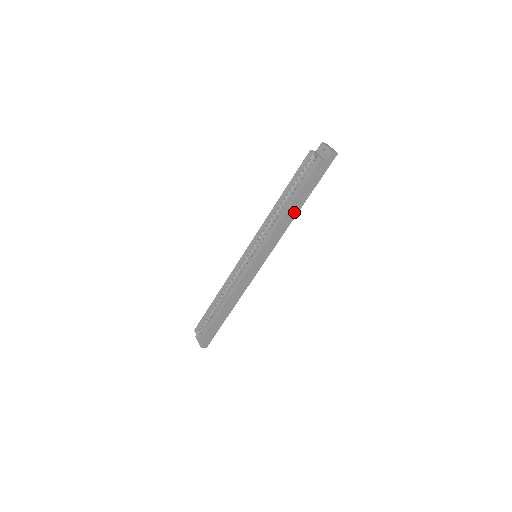
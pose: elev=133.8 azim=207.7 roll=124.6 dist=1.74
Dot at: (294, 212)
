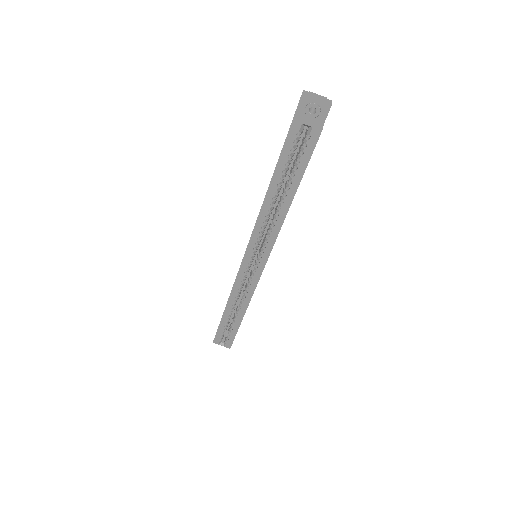
Dot at: occluded
